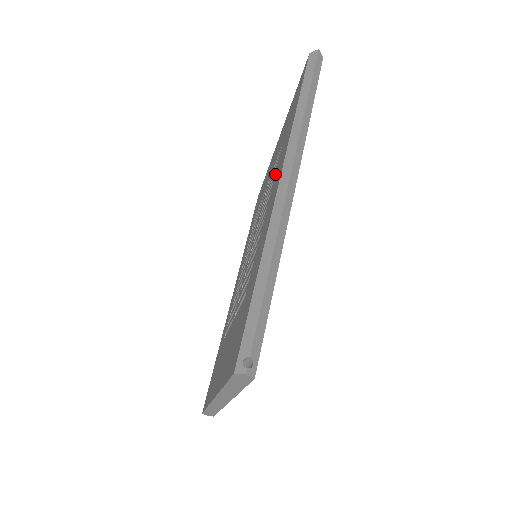
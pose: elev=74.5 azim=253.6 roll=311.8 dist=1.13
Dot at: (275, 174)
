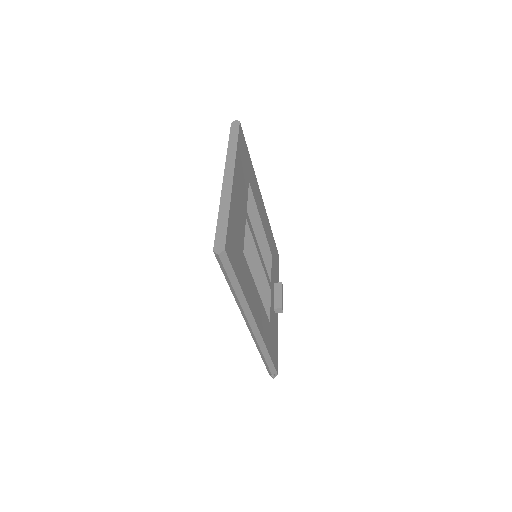
Dot at: occluded
